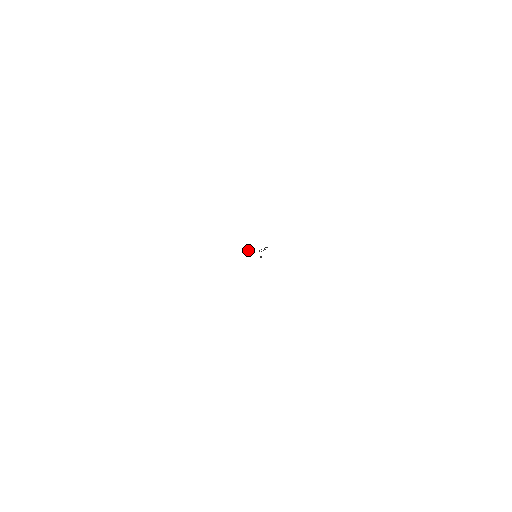
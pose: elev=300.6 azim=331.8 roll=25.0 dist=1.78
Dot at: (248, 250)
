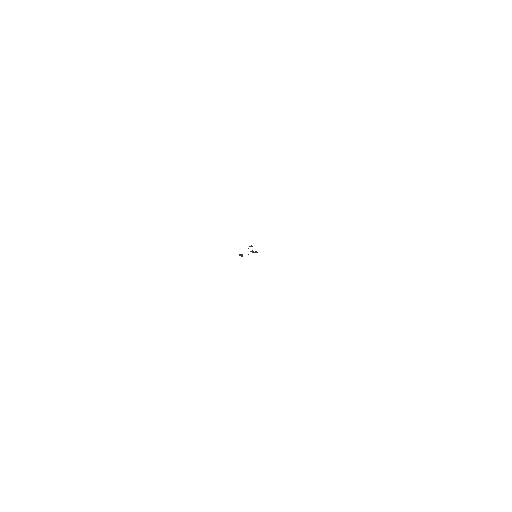
Dot at: occluded
